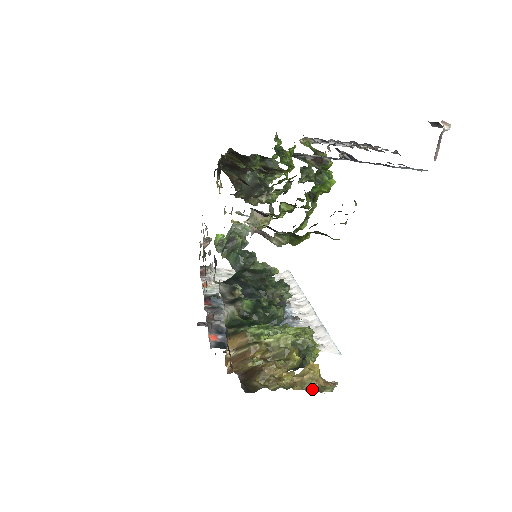
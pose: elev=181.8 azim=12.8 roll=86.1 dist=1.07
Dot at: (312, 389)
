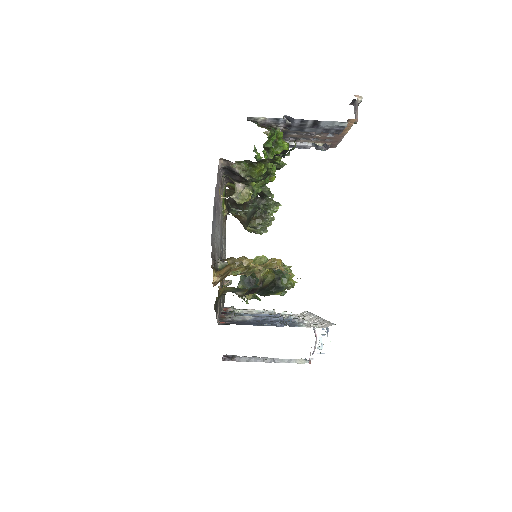
Dot at: (273, 268)
